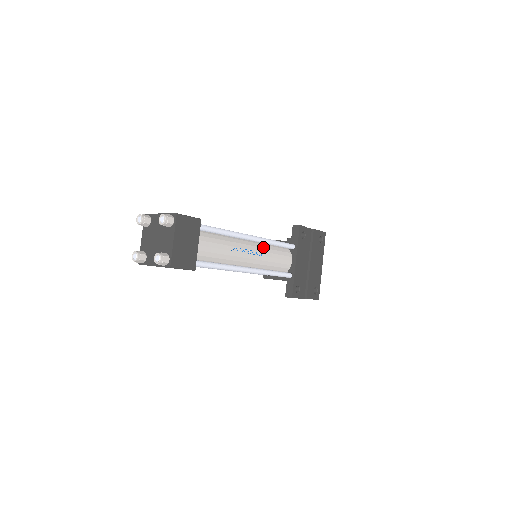
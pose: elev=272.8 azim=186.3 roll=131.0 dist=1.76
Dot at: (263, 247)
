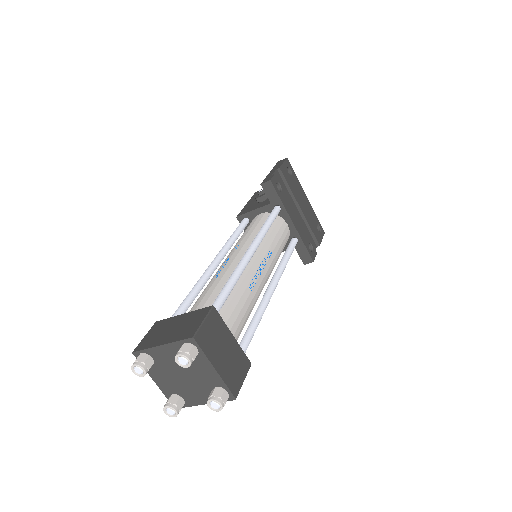
Dot at: (262, 245)
